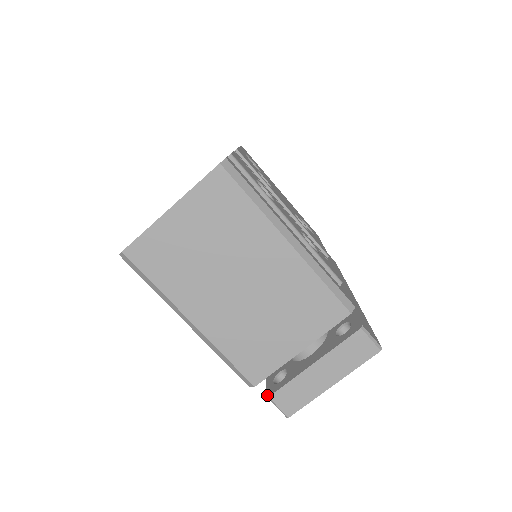
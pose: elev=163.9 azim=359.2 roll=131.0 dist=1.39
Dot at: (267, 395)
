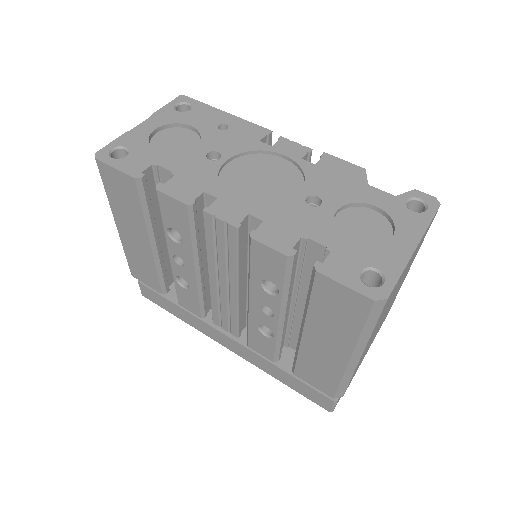
Dot at: (334, 400)
